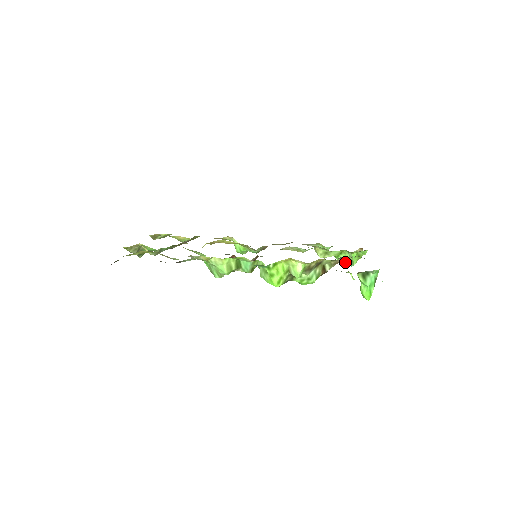
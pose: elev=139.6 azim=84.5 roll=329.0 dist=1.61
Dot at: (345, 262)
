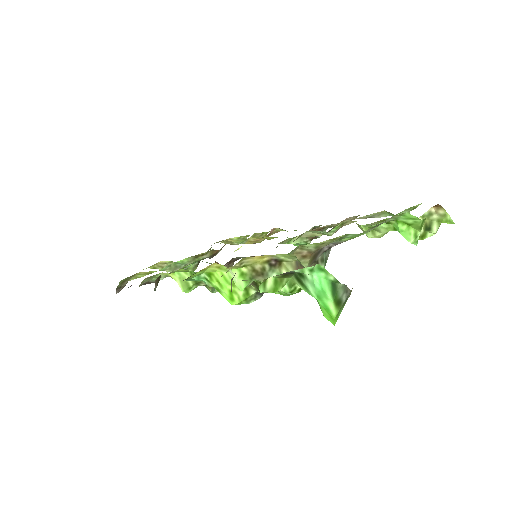
Dot at: occluded
